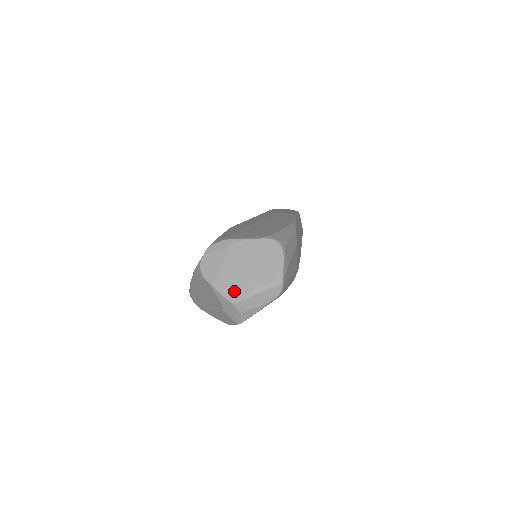
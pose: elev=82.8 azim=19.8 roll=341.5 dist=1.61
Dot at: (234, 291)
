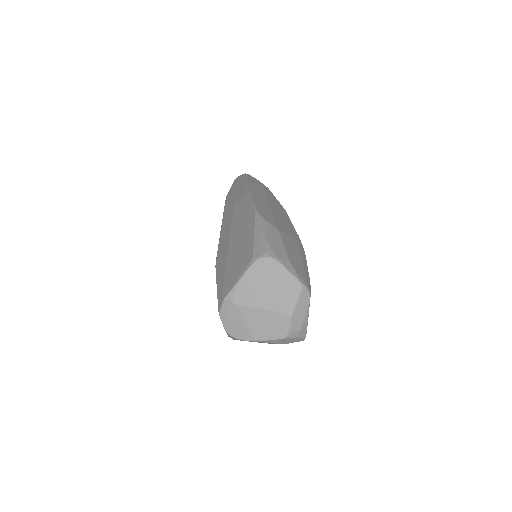
Dot at: (275, 329)
